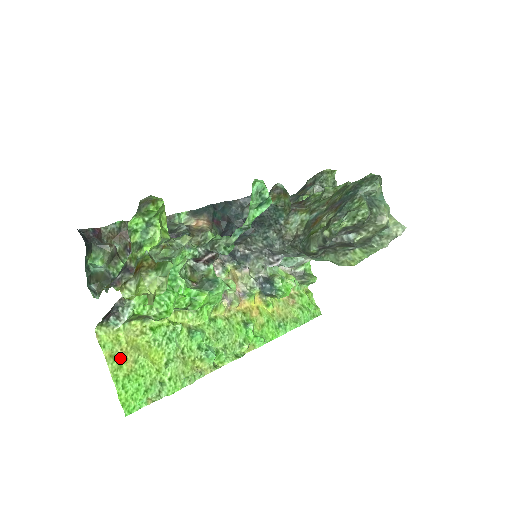
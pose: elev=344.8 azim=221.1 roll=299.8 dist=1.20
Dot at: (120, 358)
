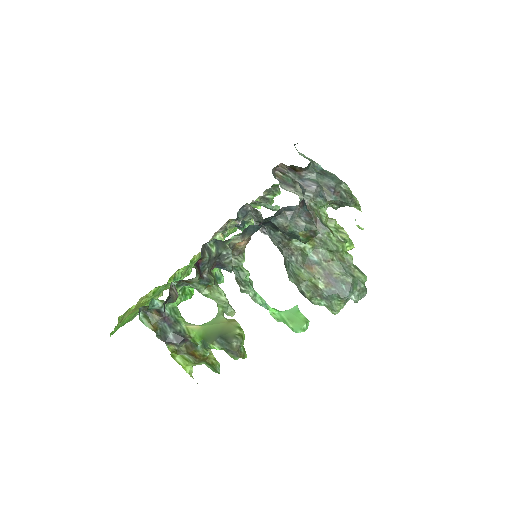
Dot at: occluded
